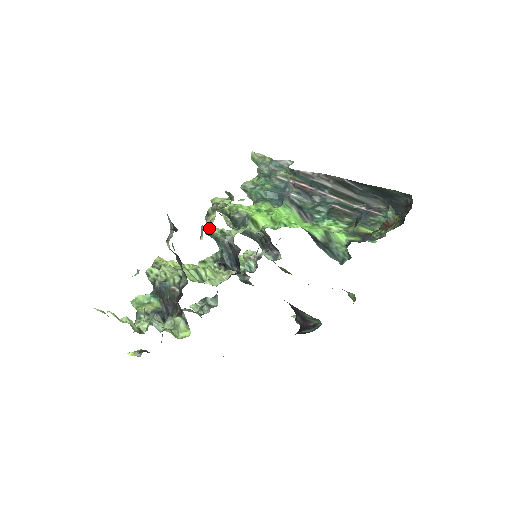
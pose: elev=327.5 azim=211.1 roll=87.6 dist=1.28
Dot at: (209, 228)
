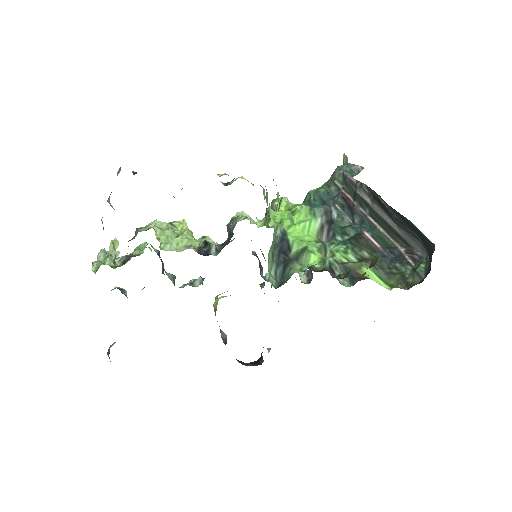
Dot at: occluded
